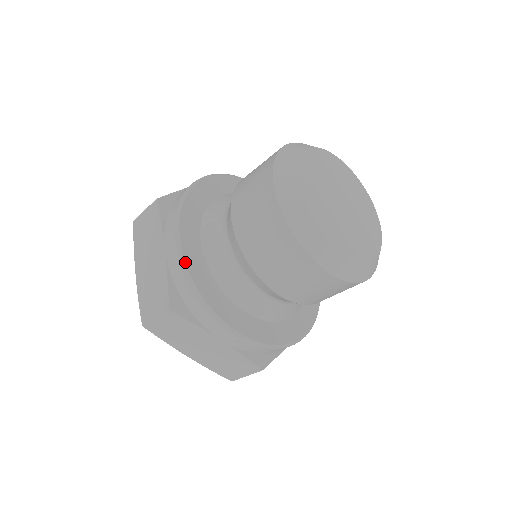
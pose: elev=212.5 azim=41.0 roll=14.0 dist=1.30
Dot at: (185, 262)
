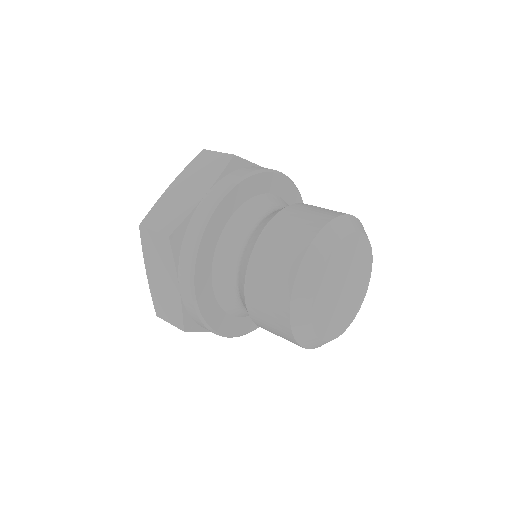
Dot at: occluded
